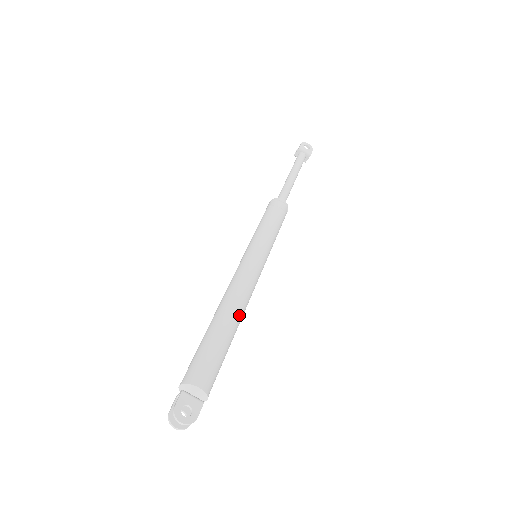
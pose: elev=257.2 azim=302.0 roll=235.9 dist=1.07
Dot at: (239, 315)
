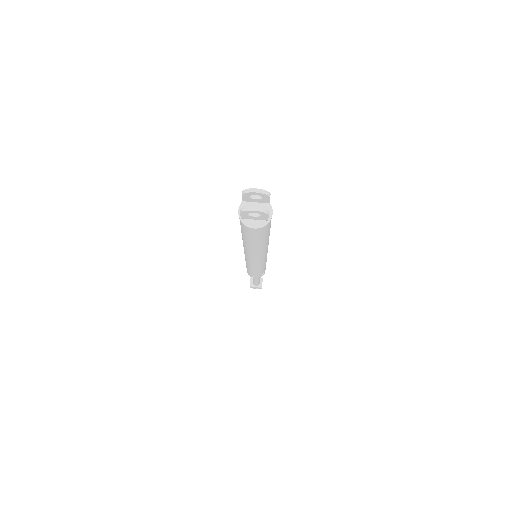
Dot at: occluded
